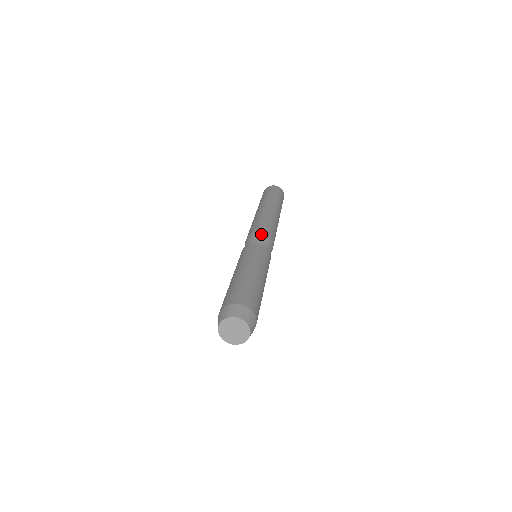
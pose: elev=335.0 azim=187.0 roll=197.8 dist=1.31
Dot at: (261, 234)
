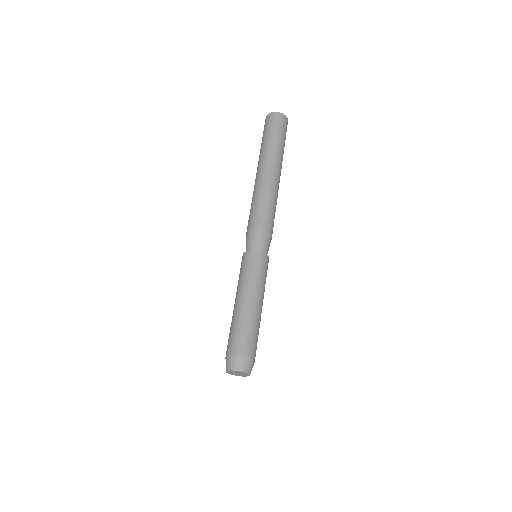
Dot at: (255, 232)
